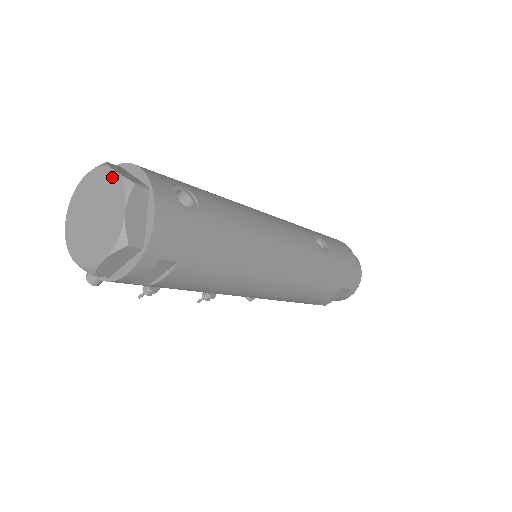
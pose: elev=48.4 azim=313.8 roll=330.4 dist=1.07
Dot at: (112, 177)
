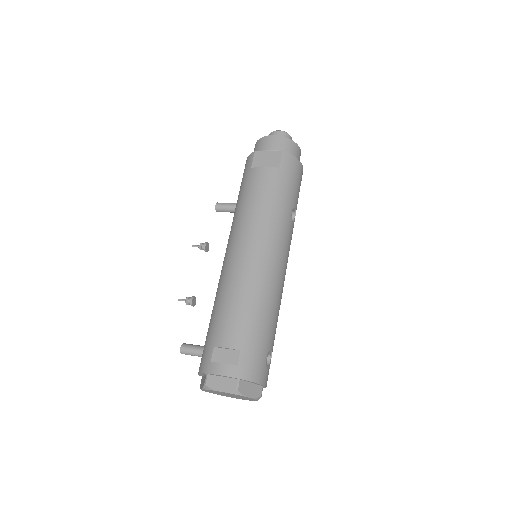
Dot at: occluded
